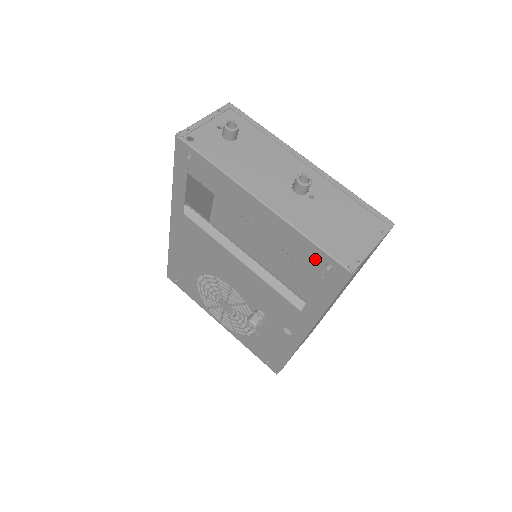
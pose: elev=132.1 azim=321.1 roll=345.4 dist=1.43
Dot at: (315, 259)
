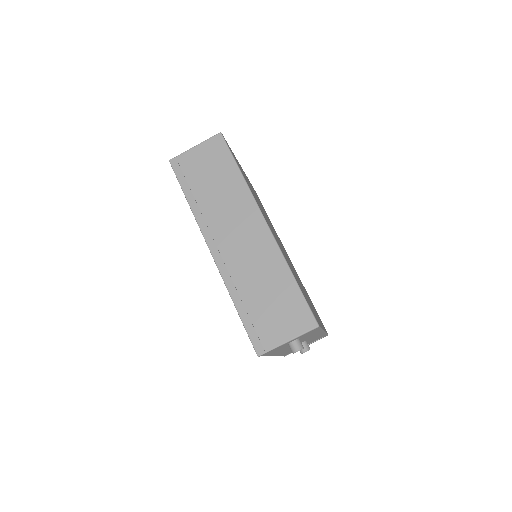
Dot at: occluded
